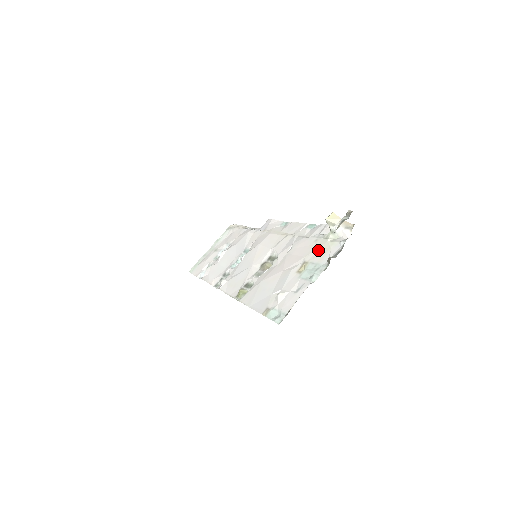
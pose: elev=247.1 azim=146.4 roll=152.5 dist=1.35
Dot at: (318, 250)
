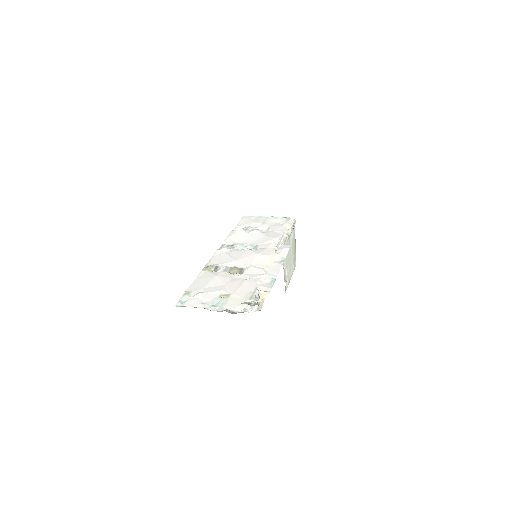
Dot at: (239, 298)
